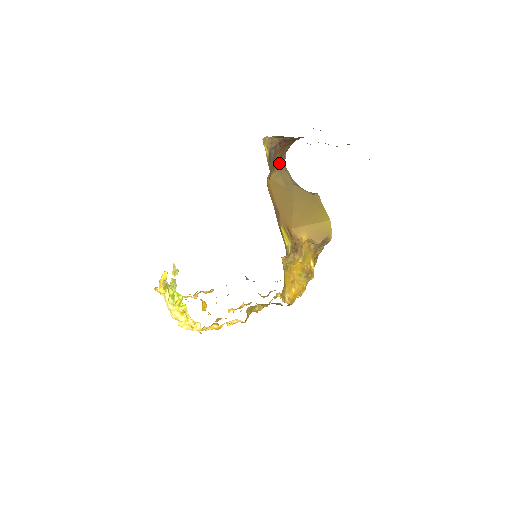
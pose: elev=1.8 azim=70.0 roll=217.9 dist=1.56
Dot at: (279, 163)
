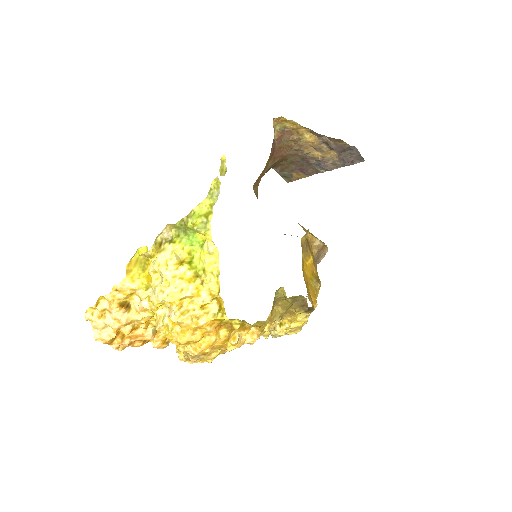
Dot at: (258, 183)
